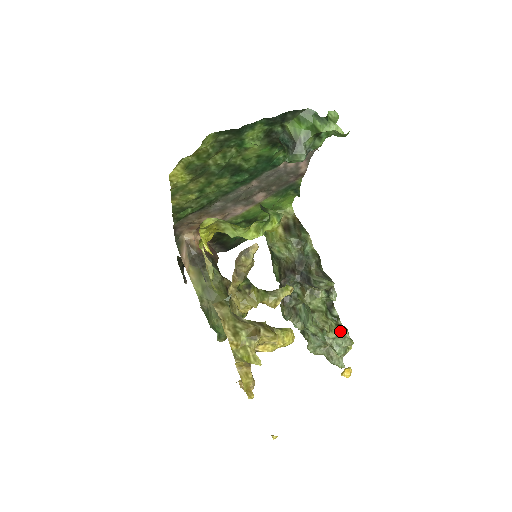
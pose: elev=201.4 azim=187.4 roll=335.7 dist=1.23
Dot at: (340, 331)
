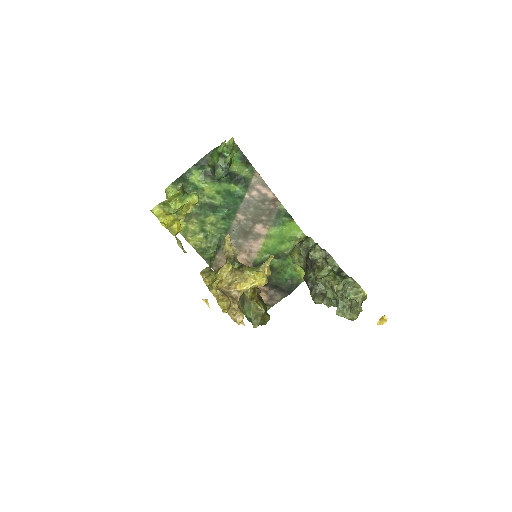
Dot at: (344, 281)
